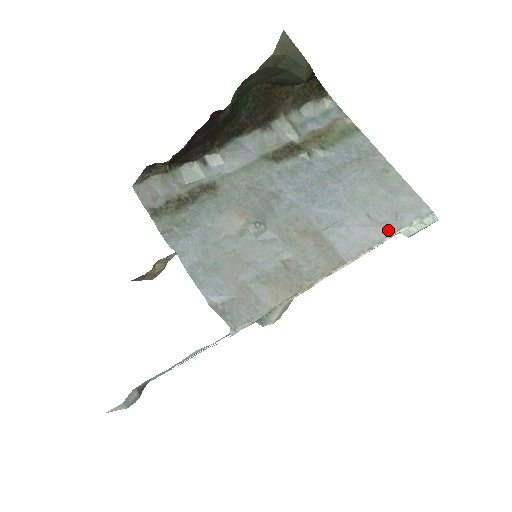
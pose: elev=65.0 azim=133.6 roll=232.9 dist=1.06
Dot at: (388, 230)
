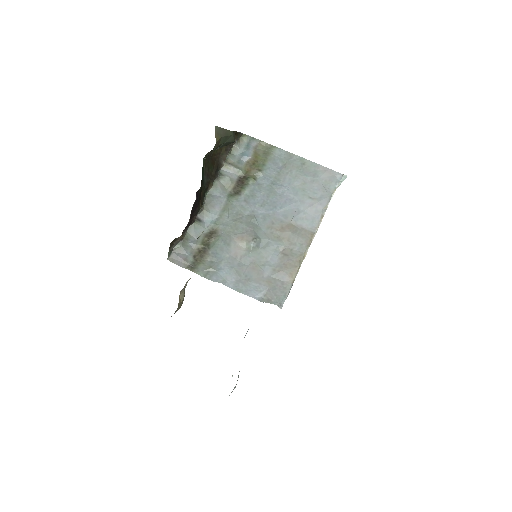
Dot at: (326, 200)
